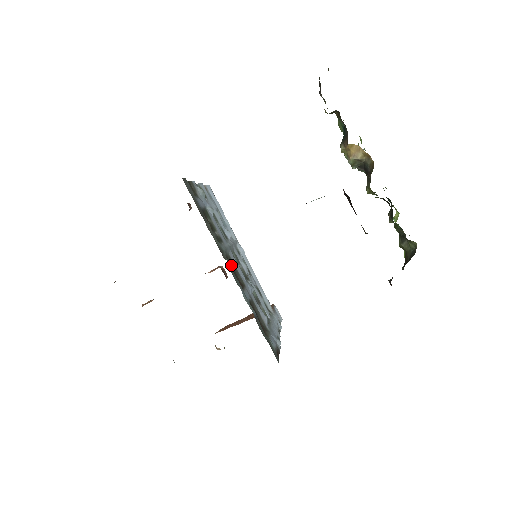
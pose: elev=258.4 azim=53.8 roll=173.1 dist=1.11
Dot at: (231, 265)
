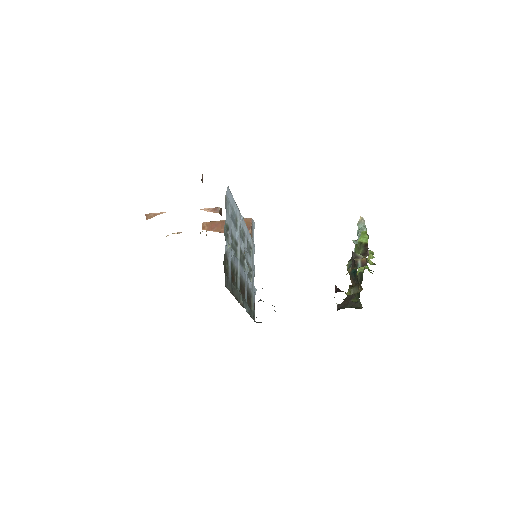
Dot at: (240, 286)
